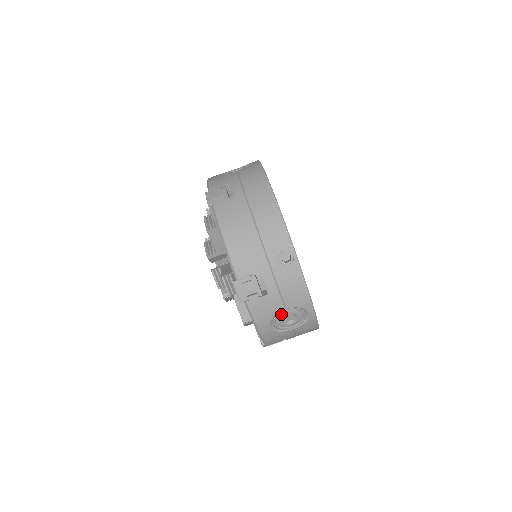
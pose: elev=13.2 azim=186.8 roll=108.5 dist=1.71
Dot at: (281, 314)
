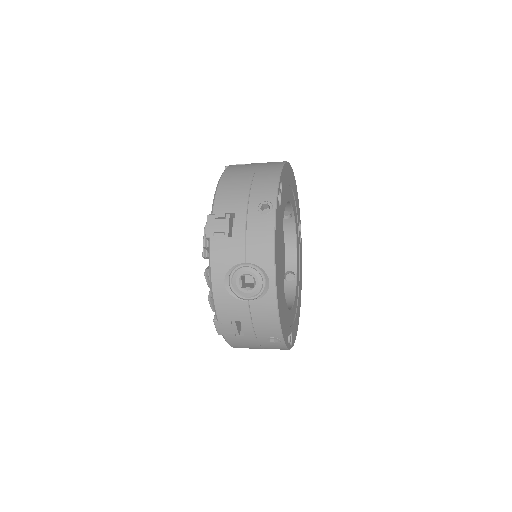
Dot at: (240, 270)
